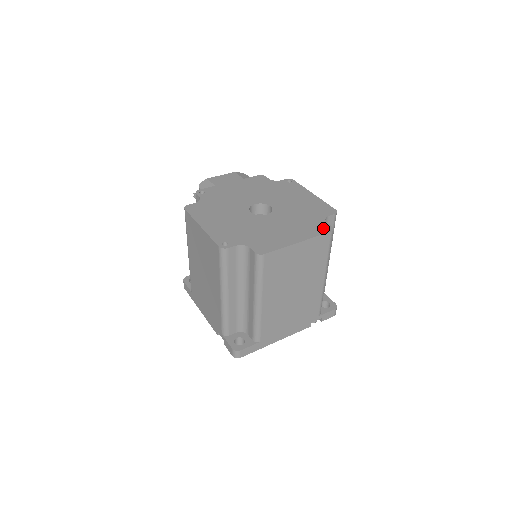
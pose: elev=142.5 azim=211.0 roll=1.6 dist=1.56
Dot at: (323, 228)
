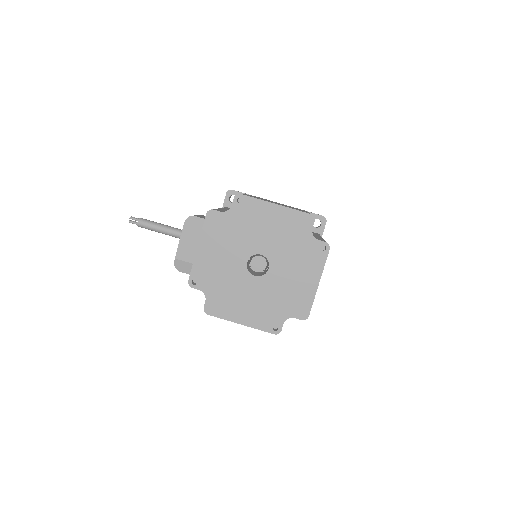
Dot at: (321, 251)
